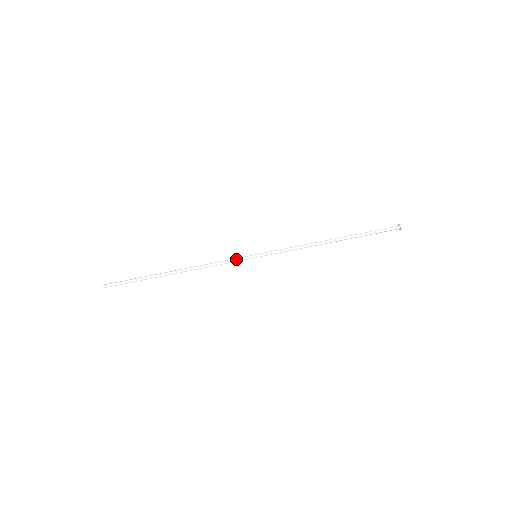
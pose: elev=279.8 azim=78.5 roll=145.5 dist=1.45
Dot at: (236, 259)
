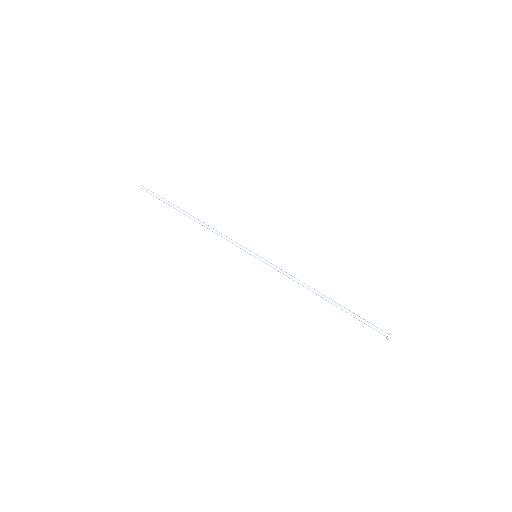
Dot at: (240, 245)
